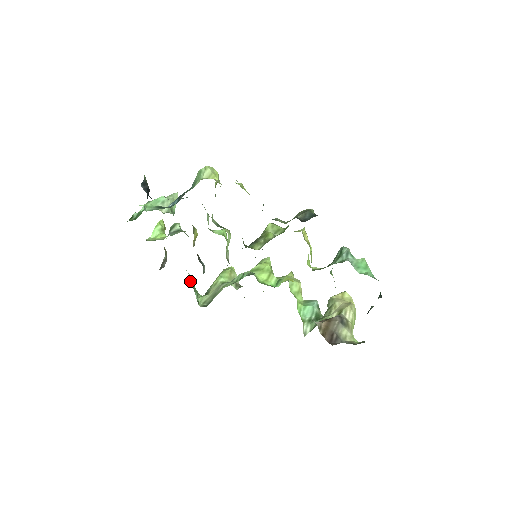
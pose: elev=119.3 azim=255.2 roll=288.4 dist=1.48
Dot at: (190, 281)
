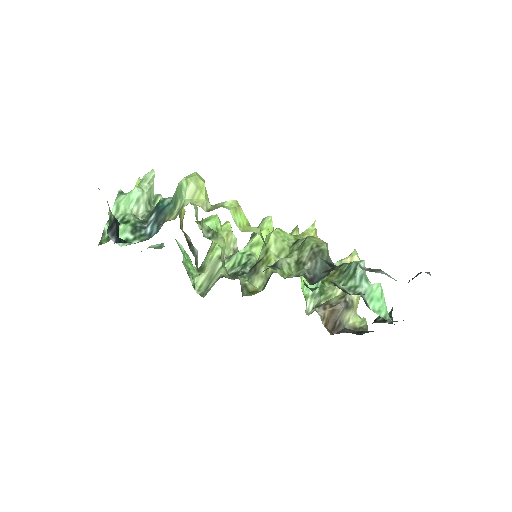
Dot at: occluded
